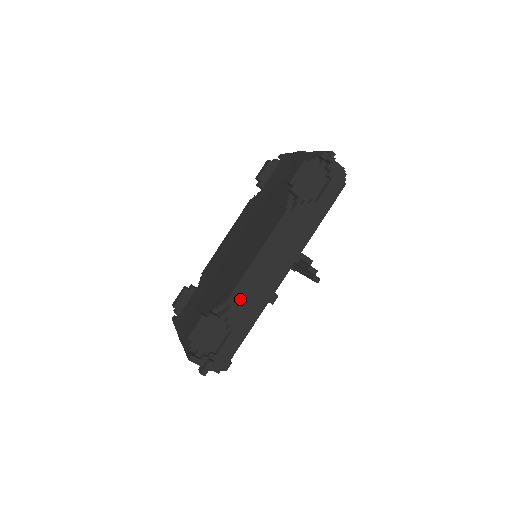
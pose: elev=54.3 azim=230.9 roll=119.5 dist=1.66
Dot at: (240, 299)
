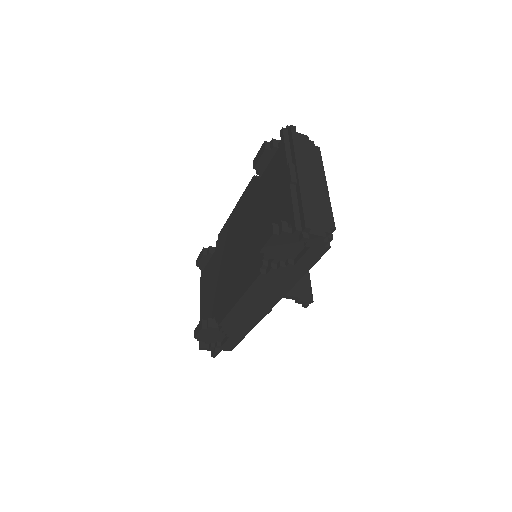
Dot at: (231, 323)
